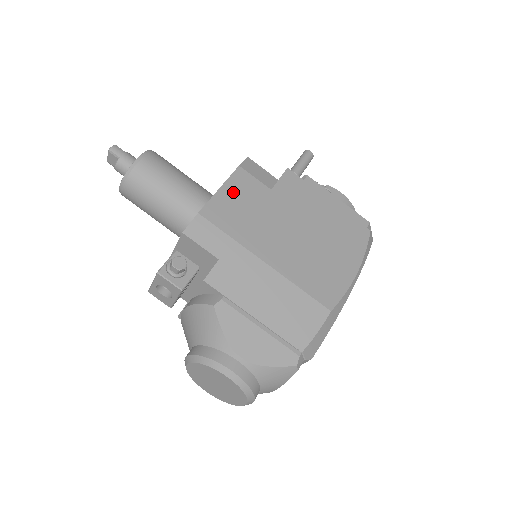
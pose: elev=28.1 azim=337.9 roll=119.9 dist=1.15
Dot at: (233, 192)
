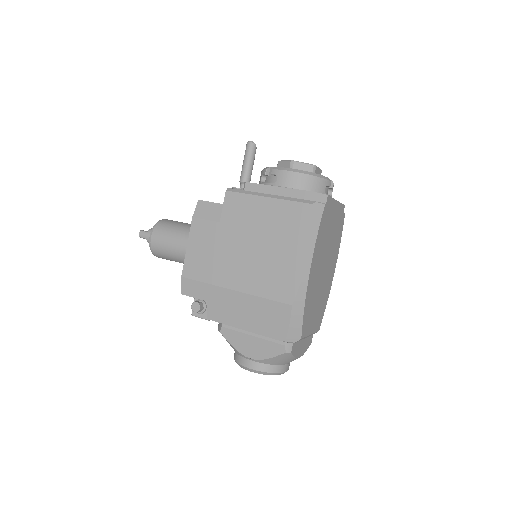
Dot at: (196, 244)
